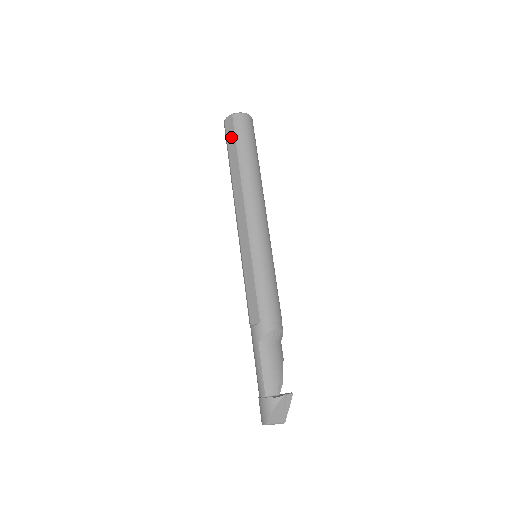
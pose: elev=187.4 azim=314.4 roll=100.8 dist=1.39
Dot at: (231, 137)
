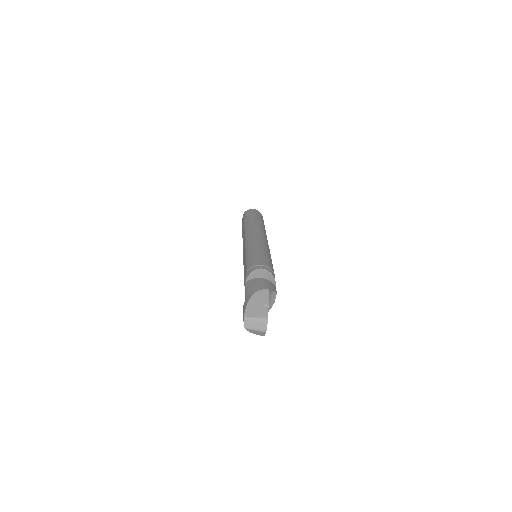
Dot at: occluded
